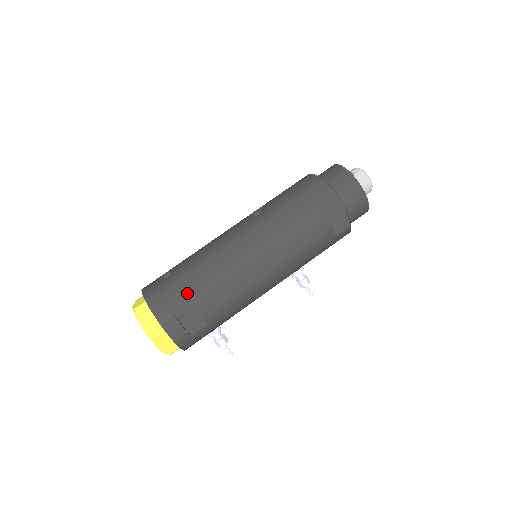
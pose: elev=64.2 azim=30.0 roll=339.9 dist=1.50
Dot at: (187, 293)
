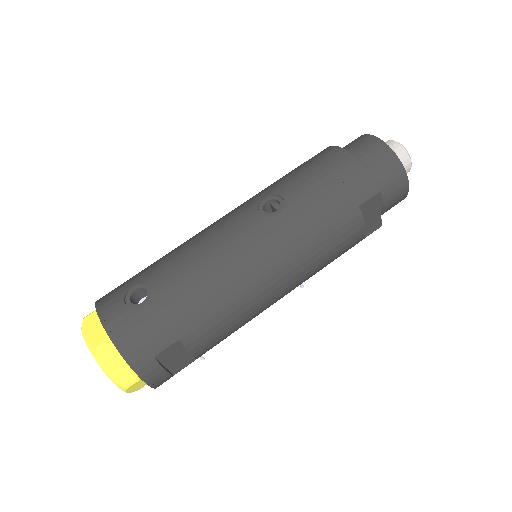
Dot at: (177, 332)
